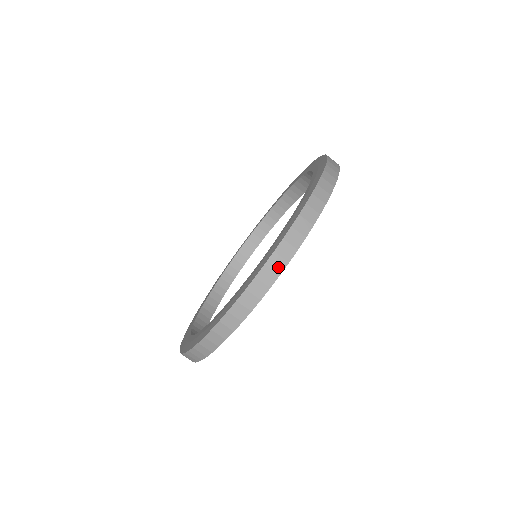
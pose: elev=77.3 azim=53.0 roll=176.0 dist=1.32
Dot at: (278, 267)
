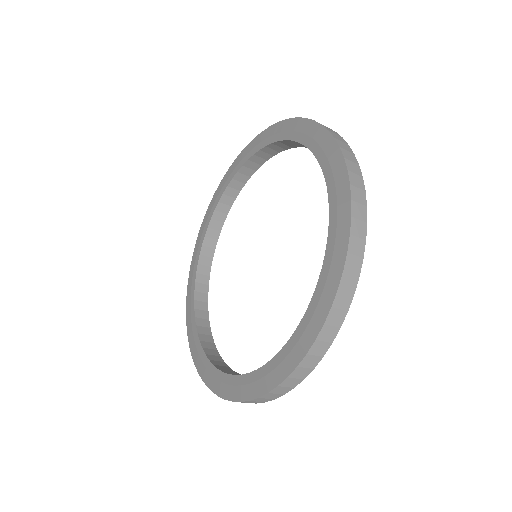
Dot at: (359, 250)
